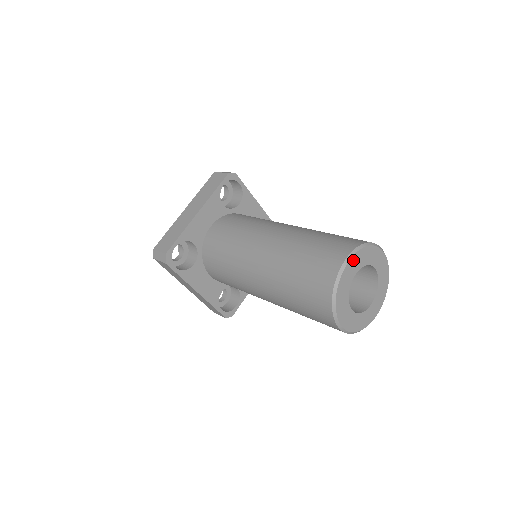
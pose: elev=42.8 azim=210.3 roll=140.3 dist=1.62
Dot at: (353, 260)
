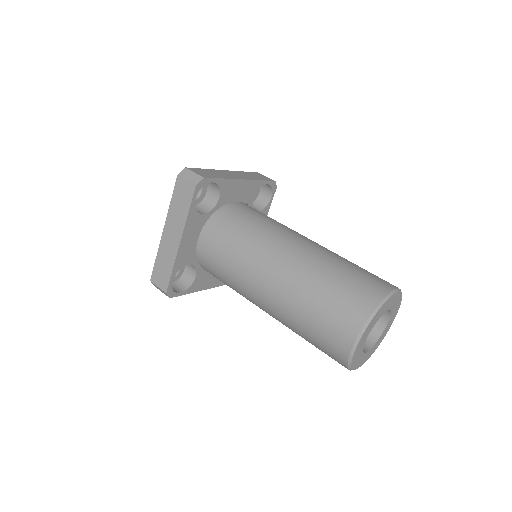
Dot at: (364, 335)
